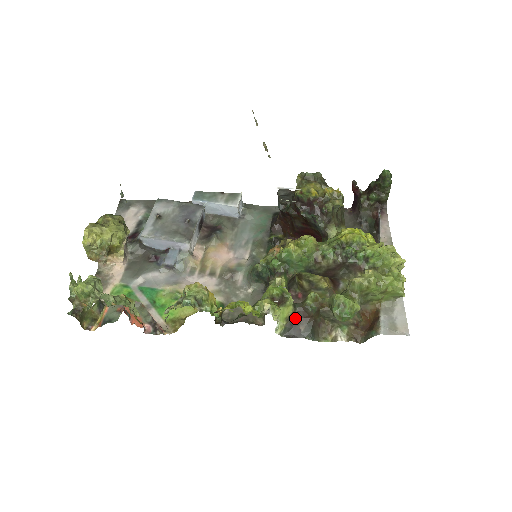
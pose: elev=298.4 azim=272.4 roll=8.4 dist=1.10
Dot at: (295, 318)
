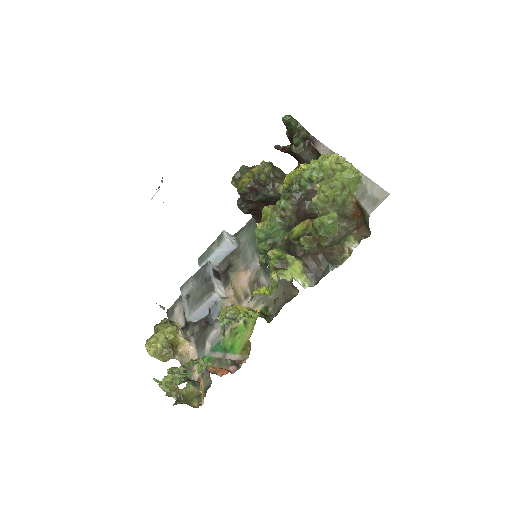
Dot at: (309, 266)
